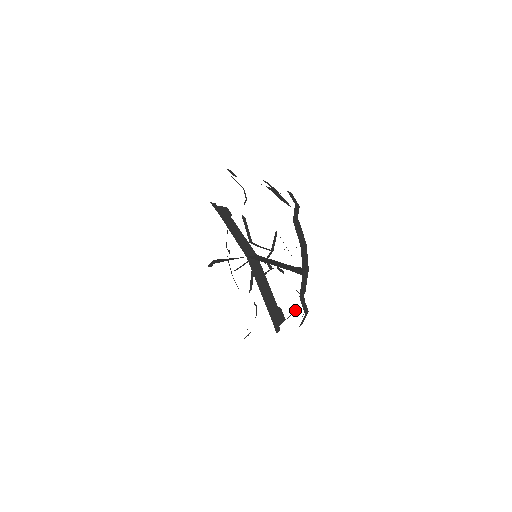
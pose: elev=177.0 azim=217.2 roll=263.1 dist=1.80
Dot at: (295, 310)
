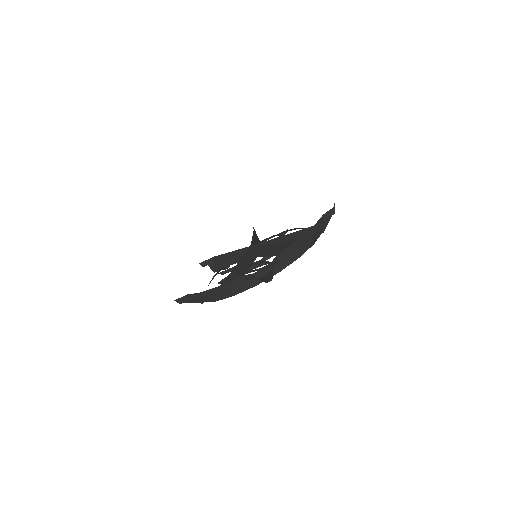
Dot at: (256, 281)
